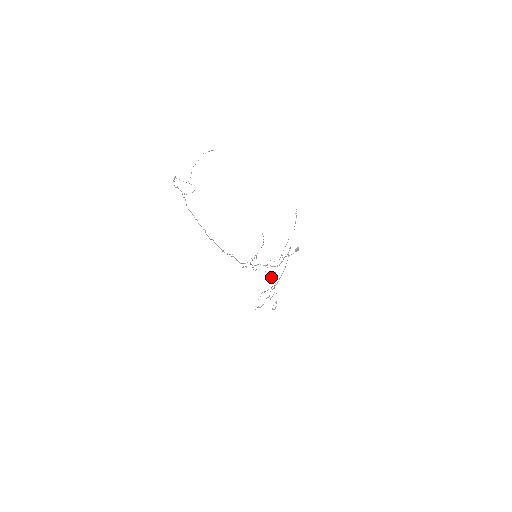
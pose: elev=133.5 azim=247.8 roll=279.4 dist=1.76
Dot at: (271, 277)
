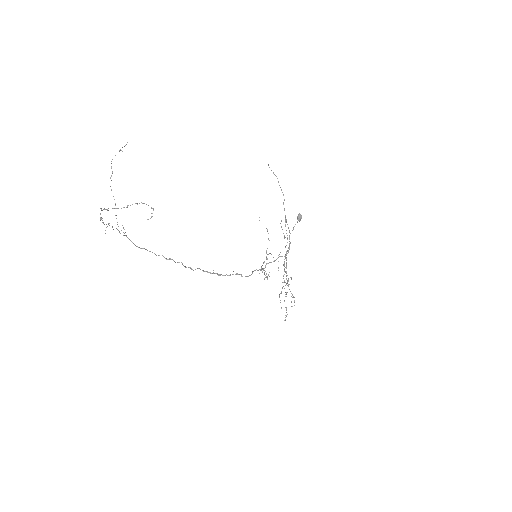
Dot at: occluded
